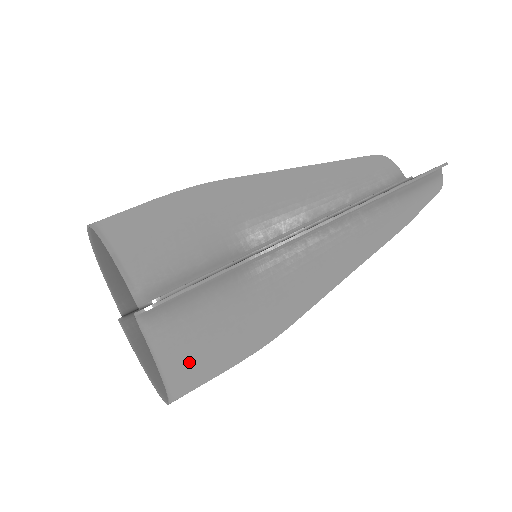
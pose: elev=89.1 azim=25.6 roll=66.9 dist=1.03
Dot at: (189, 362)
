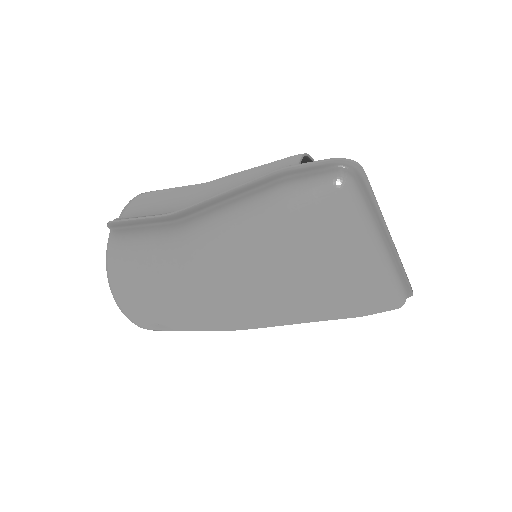
Dot at: (124, 277)
